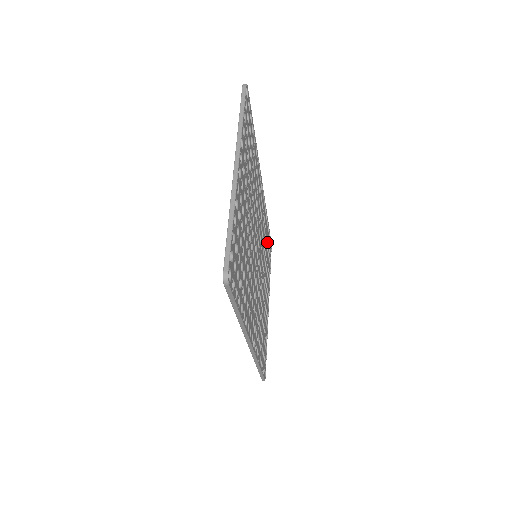
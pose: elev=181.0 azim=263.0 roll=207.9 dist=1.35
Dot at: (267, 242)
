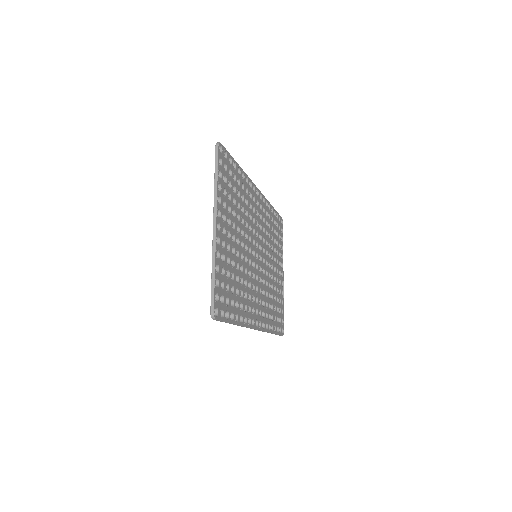
Dot at: (274, 226)
